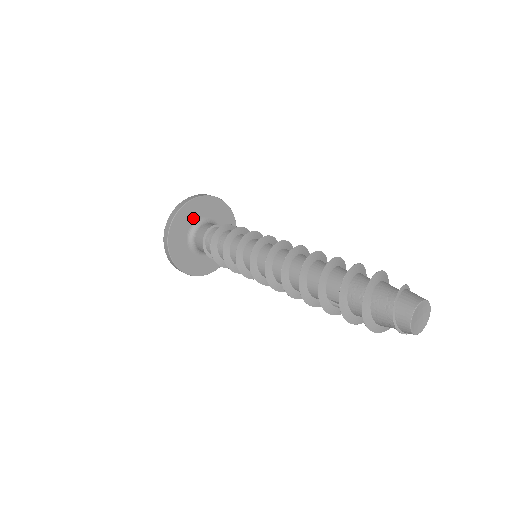
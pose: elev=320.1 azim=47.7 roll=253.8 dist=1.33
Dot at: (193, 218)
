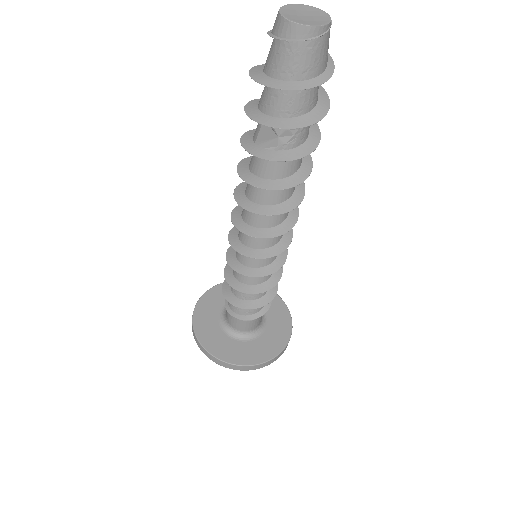
Dot at: occluded
